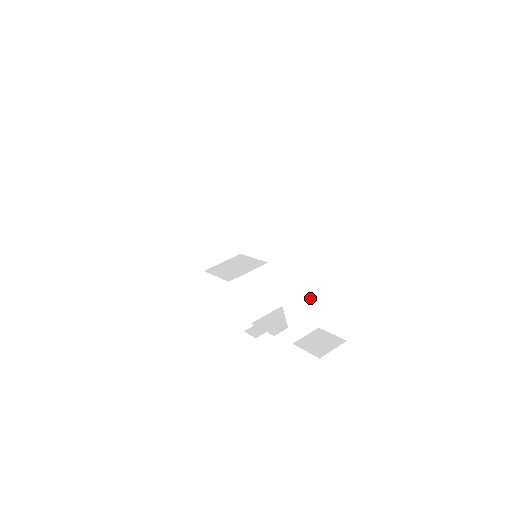
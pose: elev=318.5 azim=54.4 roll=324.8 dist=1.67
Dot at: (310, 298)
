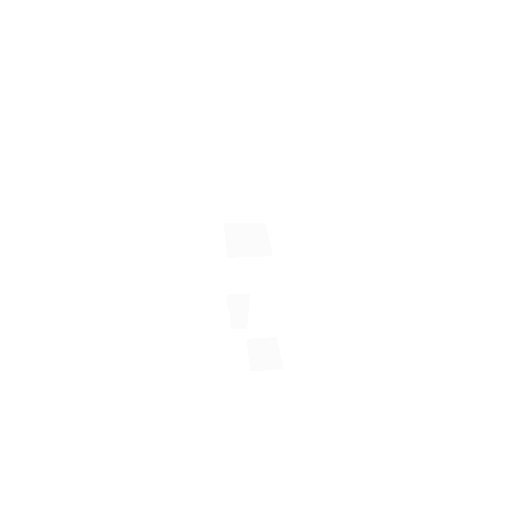
Dot at: (279, 317)
